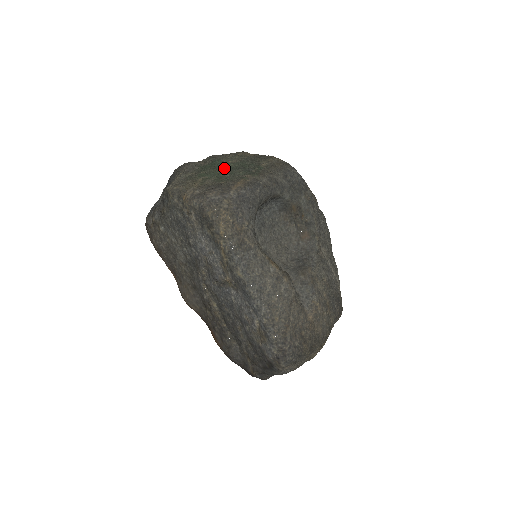
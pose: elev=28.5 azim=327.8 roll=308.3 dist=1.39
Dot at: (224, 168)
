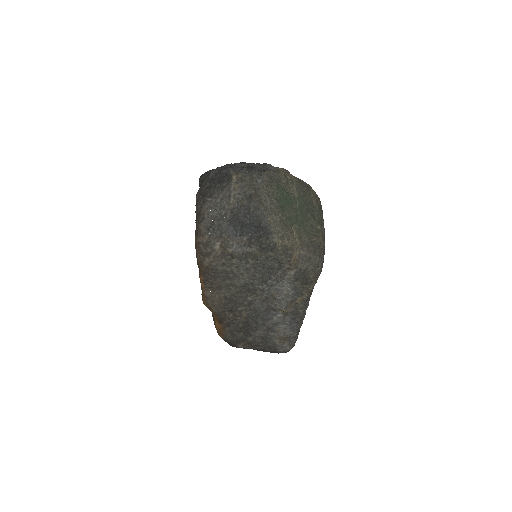
Dot at: (298, 209)
